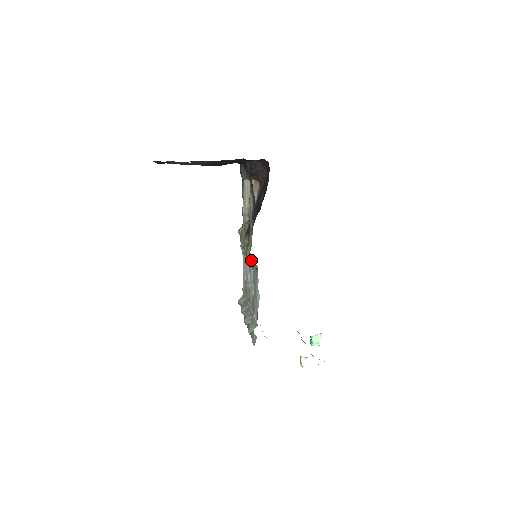
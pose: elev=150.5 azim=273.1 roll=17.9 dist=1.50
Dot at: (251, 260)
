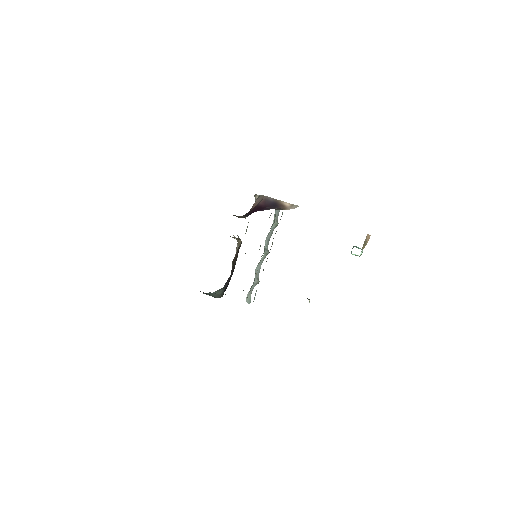
Dot at: occluded
